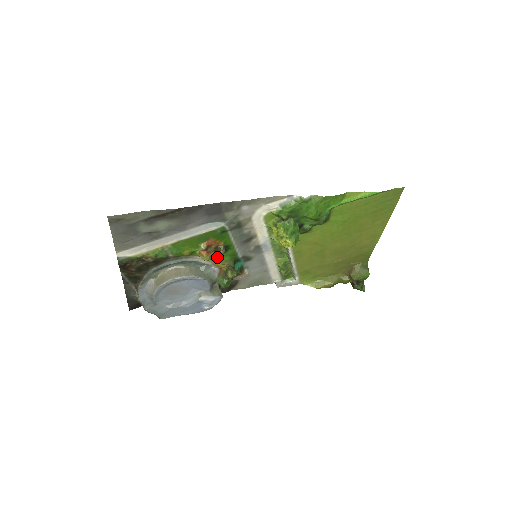
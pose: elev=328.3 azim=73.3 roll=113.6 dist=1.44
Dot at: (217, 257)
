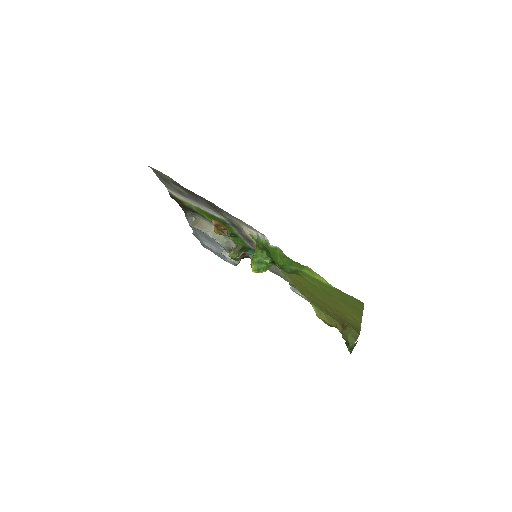
Dot at: occluded
